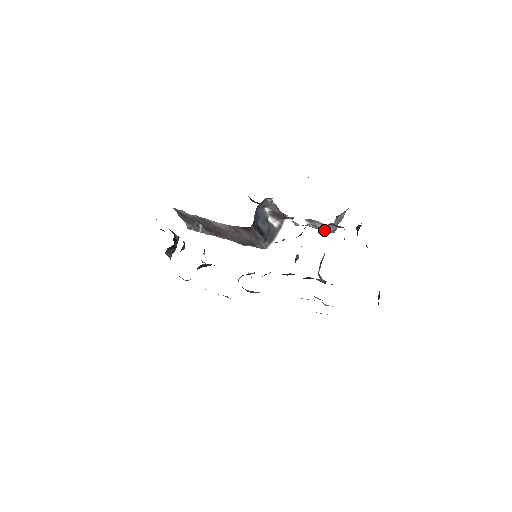
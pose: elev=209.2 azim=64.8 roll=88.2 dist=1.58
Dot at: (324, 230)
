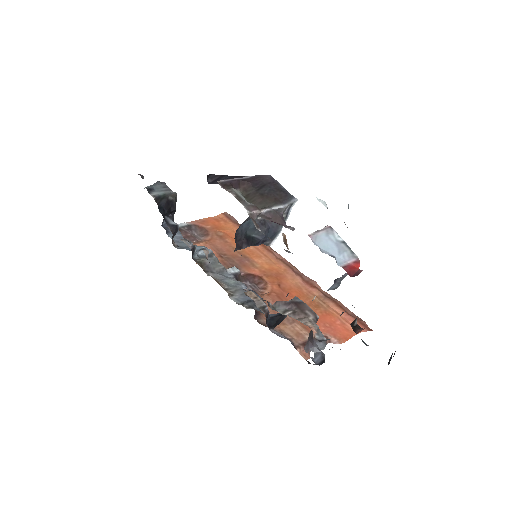
Dot at: occluded
